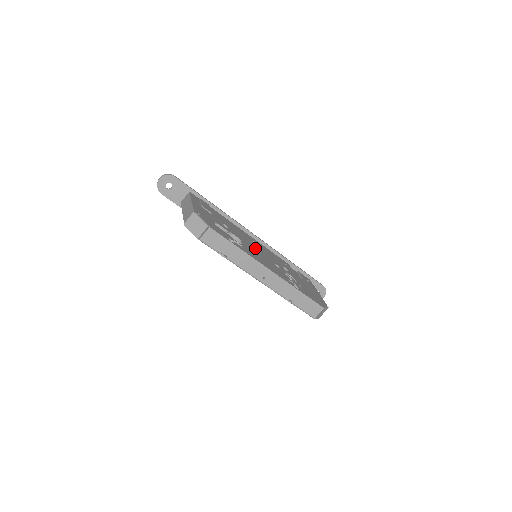
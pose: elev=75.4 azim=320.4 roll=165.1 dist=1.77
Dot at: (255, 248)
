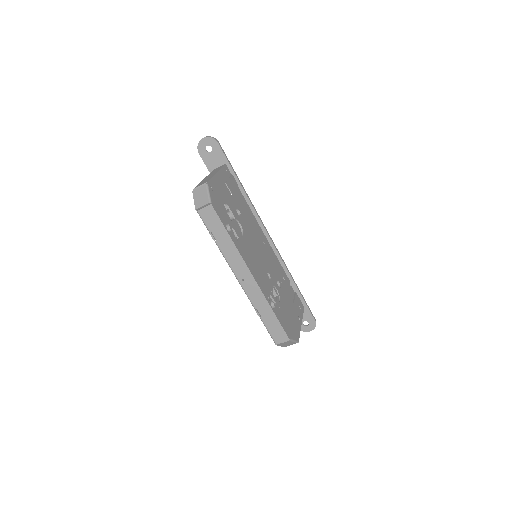
Dot at: (257, 248)
